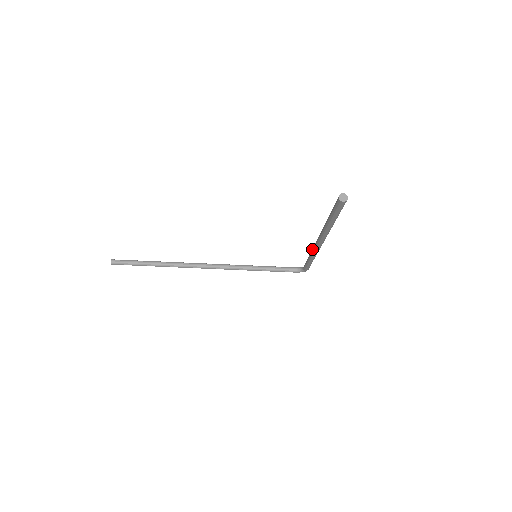
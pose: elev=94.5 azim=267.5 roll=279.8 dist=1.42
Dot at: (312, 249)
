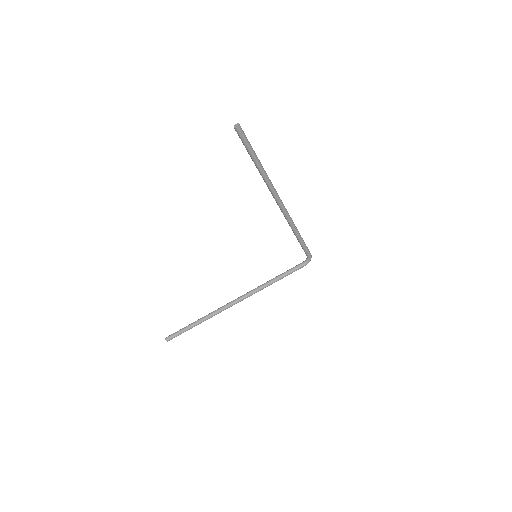
Dot at: occluded
